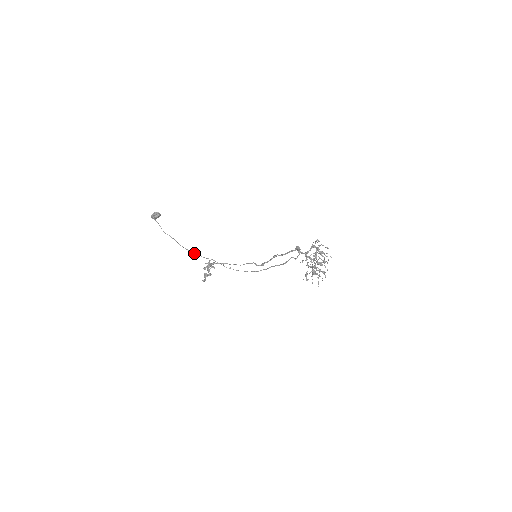
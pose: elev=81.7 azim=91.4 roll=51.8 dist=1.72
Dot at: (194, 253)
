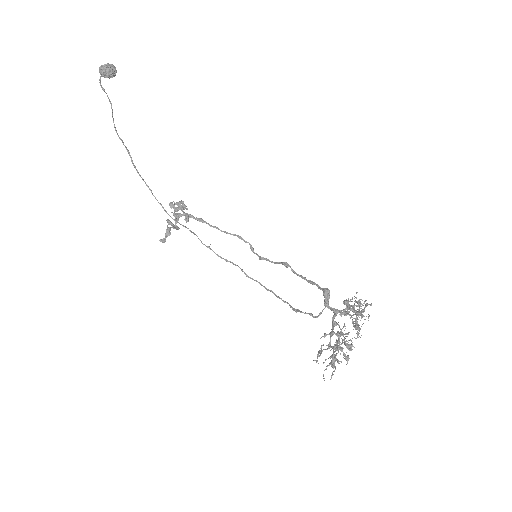
Dot at: (157, 200)
